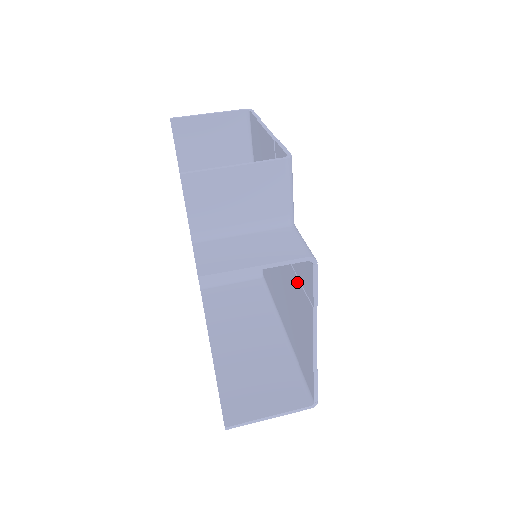
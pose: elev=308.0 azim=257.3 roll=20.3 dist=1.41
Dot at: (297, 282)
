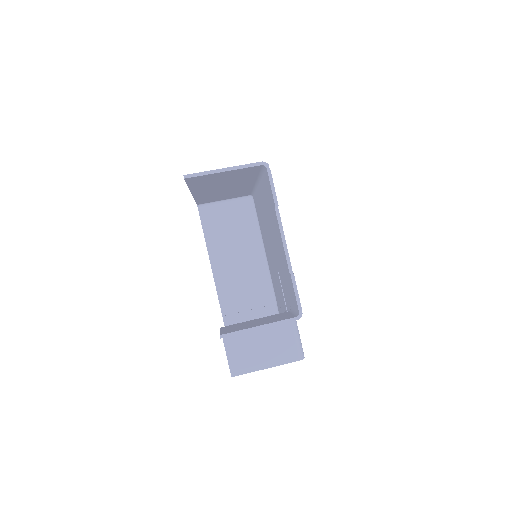
Dot at: occluded
